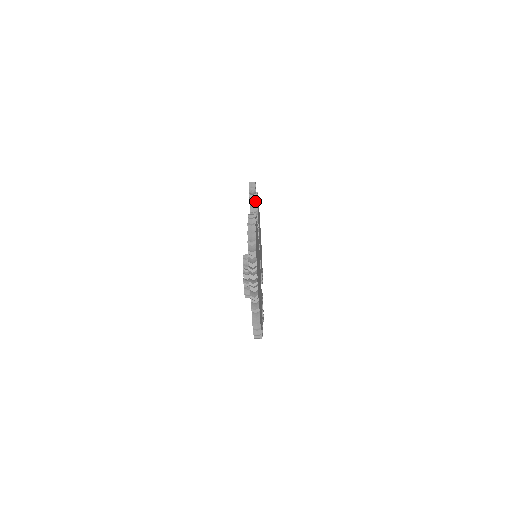
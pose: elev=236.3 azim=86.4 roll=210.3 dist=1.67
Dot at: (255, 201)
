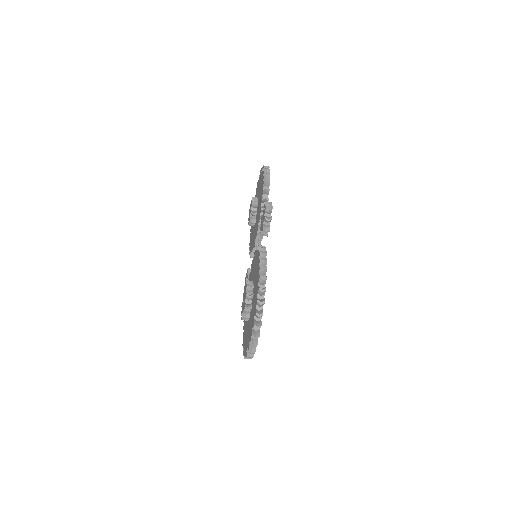
Dot at: (268, 231)
